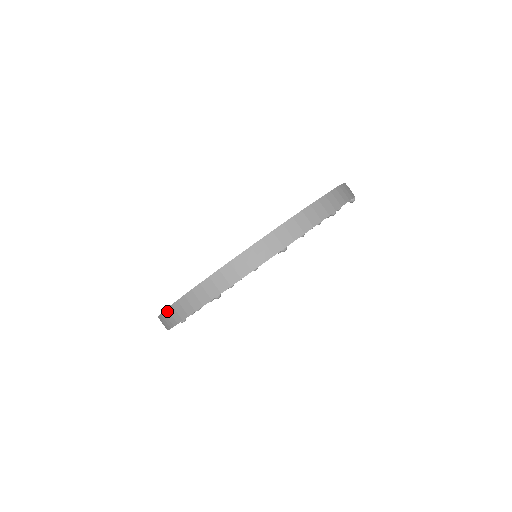
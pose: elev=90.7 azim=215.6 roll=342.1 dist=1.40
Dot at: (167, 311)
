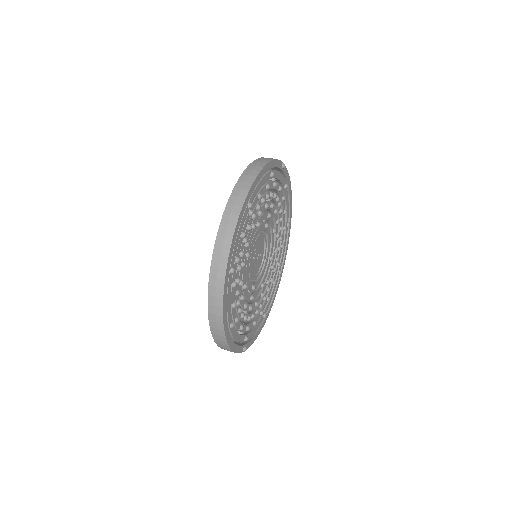
Dot at: (210, 315)
